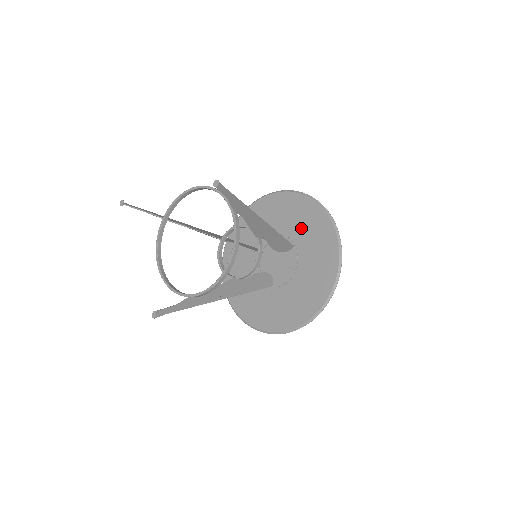
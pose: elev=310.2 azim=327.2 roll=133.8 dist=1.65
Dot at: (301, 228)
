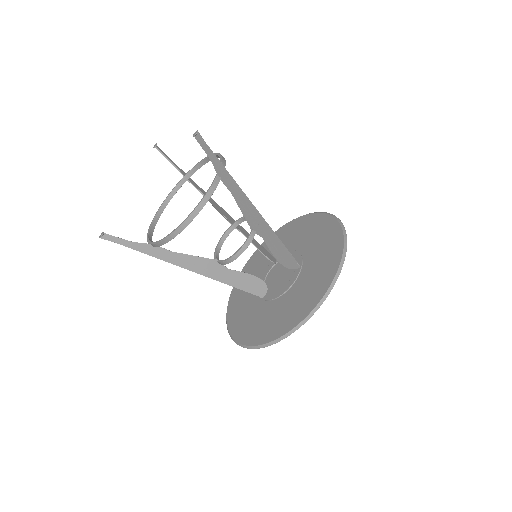
Dot at: (316, 252)
